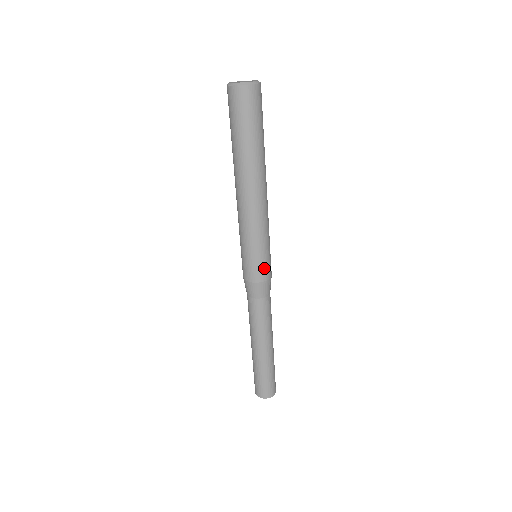
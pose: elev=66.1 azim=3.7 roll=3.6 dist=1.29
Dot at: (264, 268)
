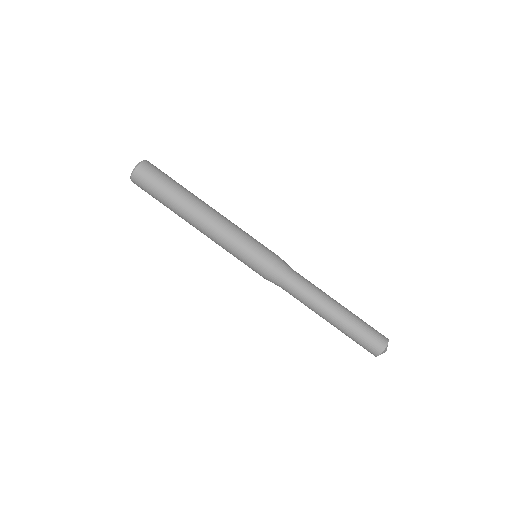
Dot at: (266, 255)
